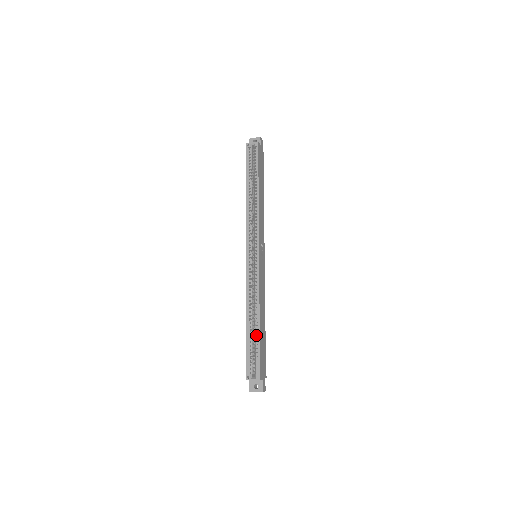
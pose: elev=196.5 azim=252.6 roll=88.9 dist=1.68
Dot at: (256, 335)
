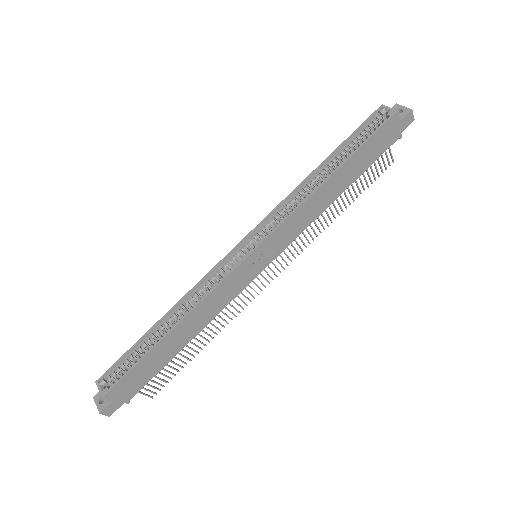
Dot at: (152, 344)
